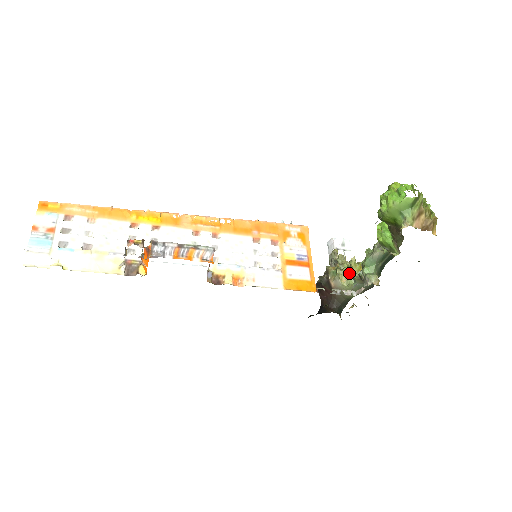
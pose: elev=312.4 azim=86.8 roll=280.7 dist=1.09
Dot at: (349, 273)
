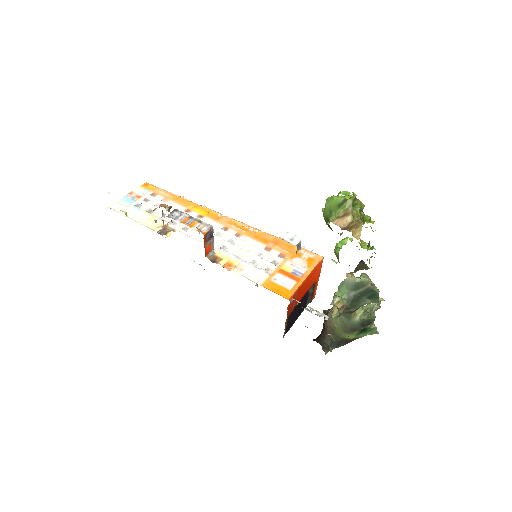
Dot at: occluded
